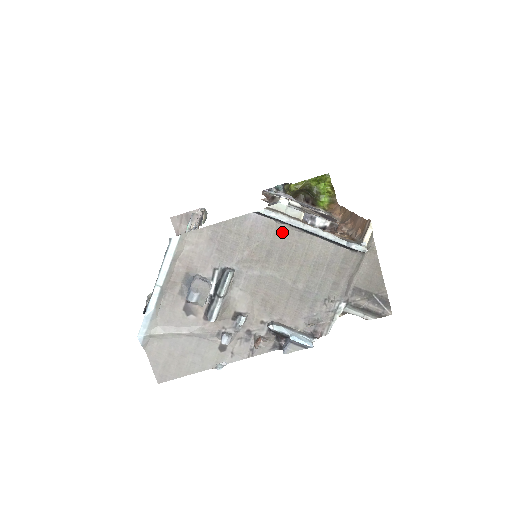
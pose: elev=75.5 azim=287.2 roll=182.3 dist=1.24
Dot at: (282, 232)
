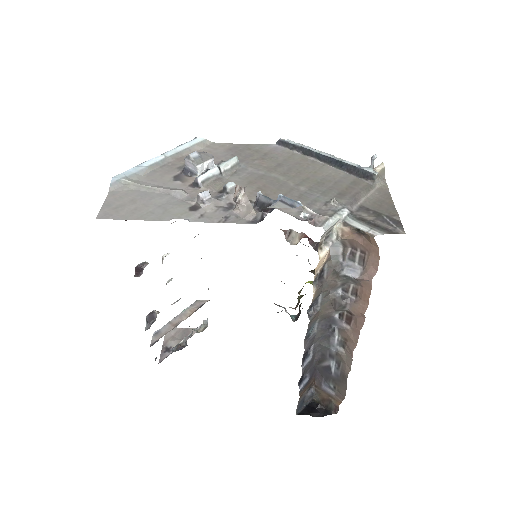
Dot at: (297, 157)
